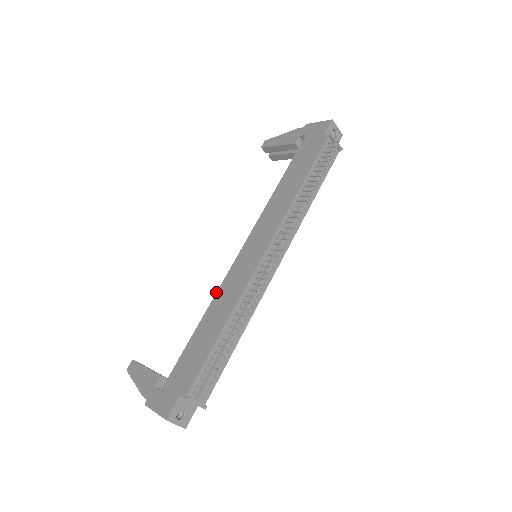
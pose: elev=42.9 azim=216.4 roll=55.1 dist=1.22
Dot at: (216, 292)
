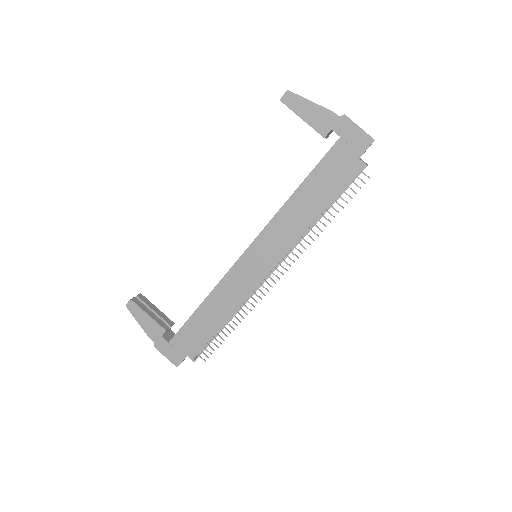
Dot at: (217, 284)
